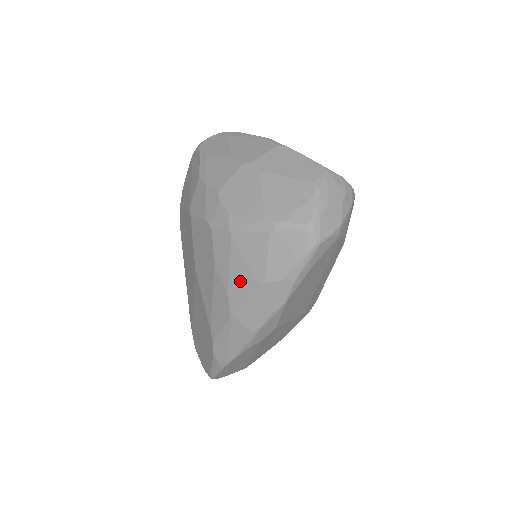
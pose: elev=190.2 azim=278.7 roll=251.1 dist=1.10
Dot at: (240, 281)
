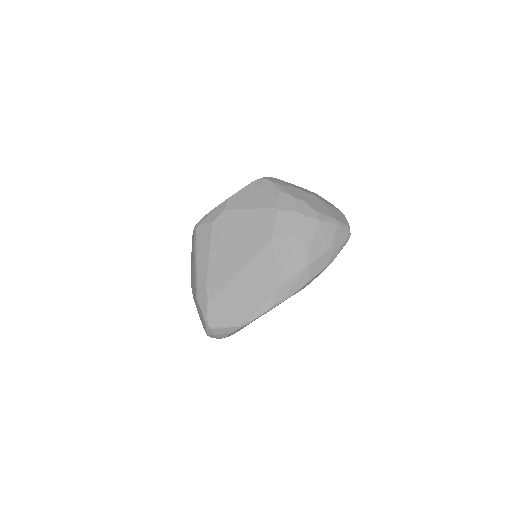
Dot at: (318, 246)
